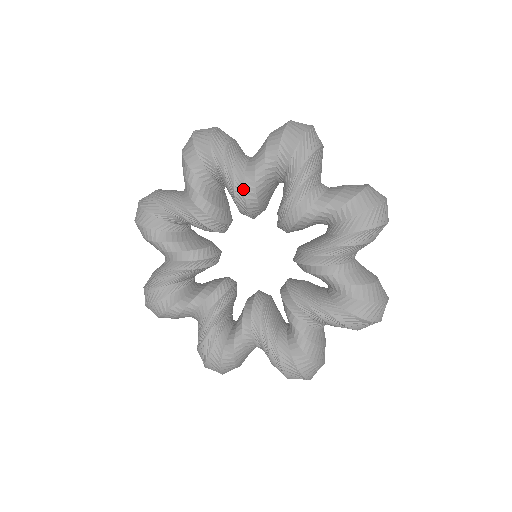
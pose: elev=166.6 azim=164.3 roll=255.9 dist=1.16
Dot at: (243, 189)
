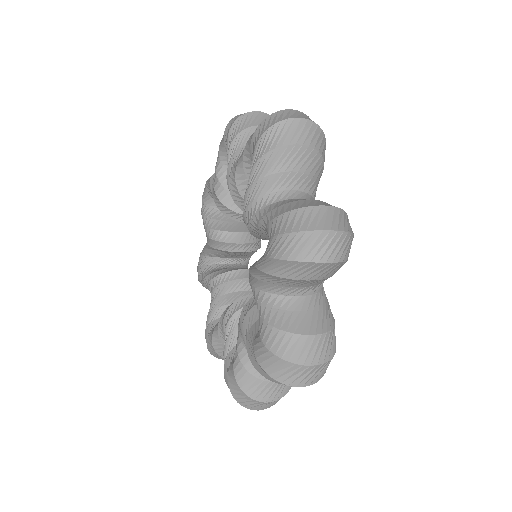
Dot at: (229, 178)
